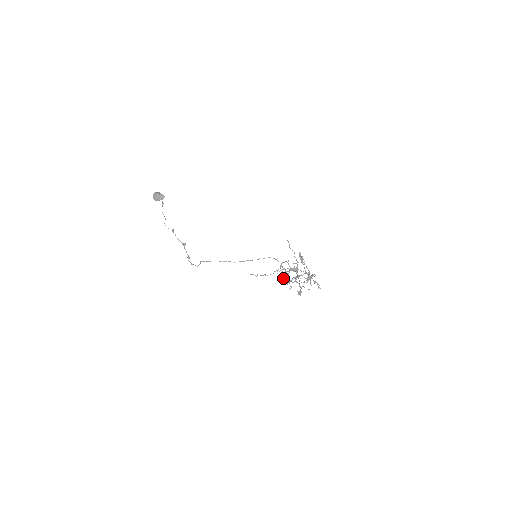
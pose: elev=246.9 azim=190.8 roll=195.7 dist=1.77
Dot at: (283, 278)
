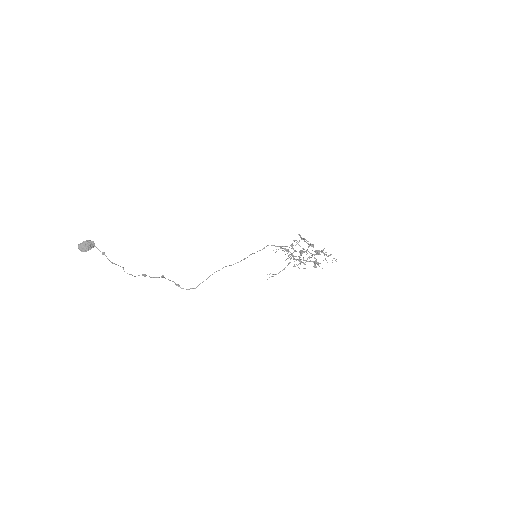
Dot at: occluded
